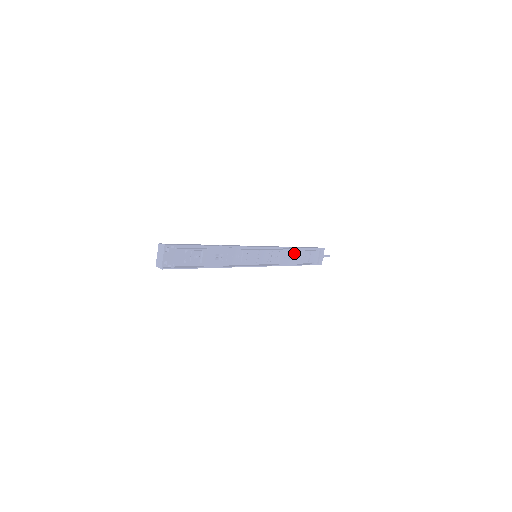
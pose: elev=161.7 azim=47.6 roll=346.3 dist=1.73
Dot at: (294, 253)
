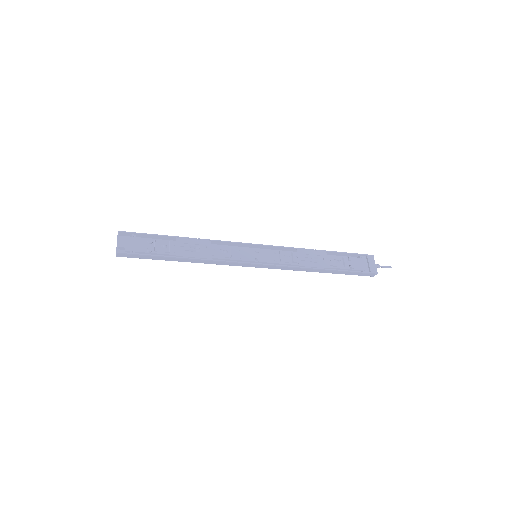
Dot at: (319, 257)
